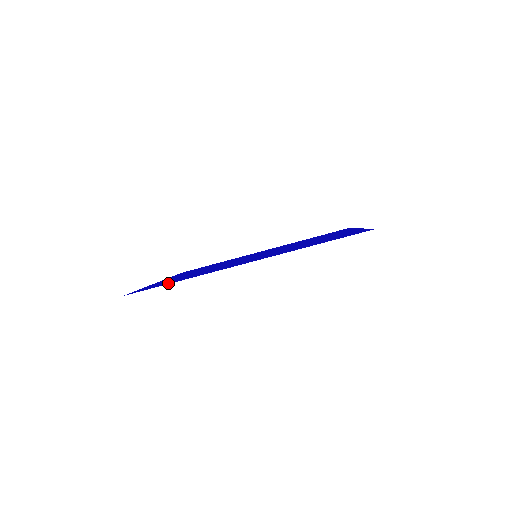
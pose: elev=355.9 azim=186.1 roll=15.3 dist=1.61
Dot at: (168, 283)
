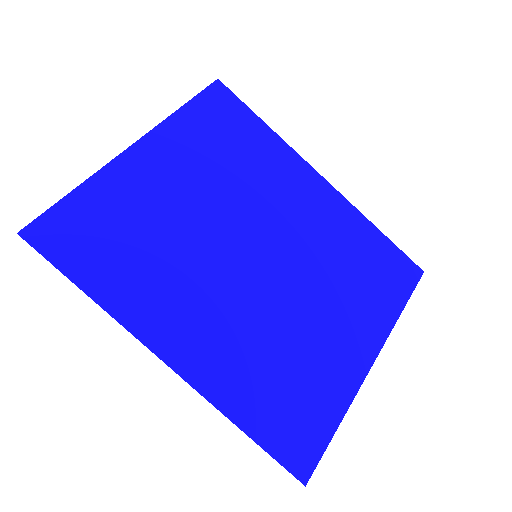
Dot at: (81, 271)
